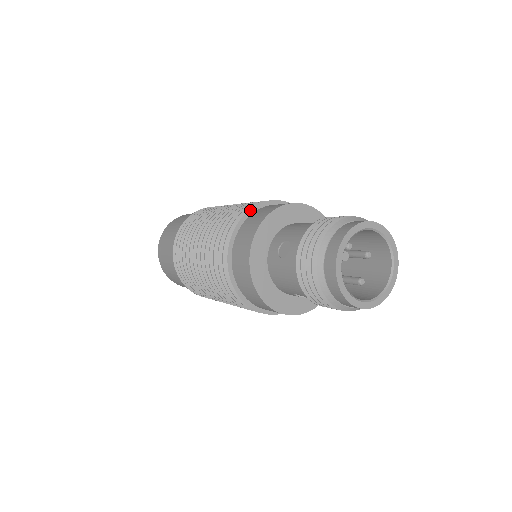
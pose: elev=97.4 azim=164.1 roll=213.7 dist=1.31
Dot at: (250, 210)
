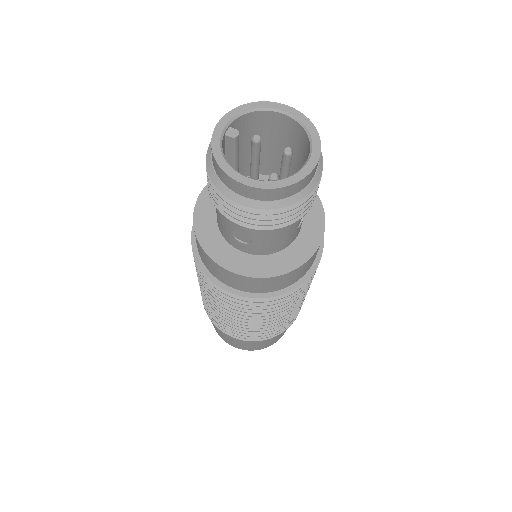
Dot at: occluded
